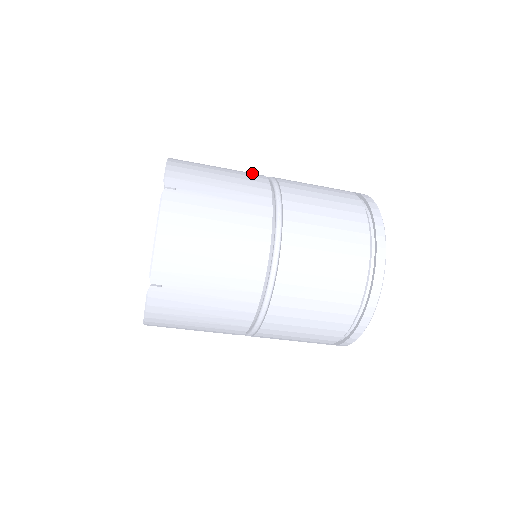
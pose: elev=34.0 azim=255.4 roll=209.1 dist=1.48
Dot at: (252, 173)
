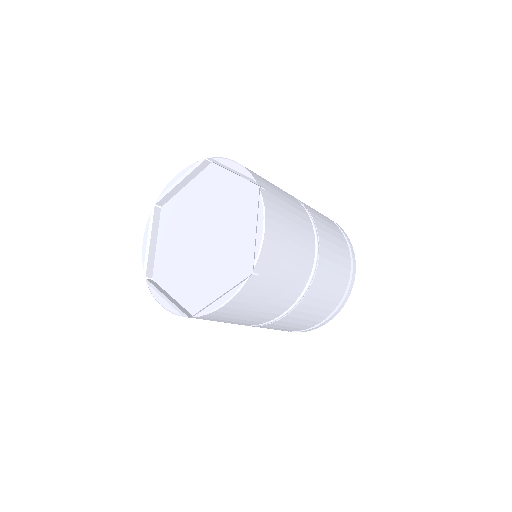
Dot at: occluded
